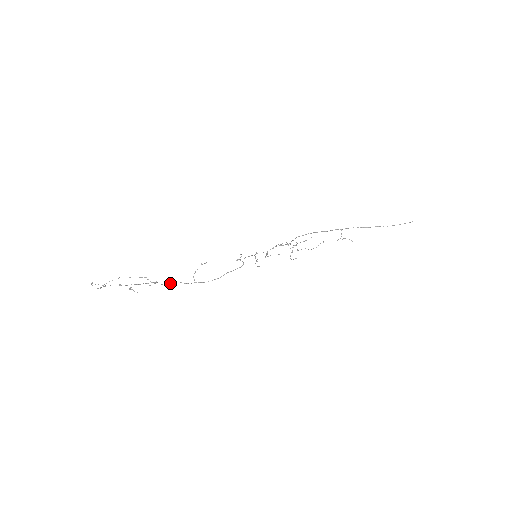
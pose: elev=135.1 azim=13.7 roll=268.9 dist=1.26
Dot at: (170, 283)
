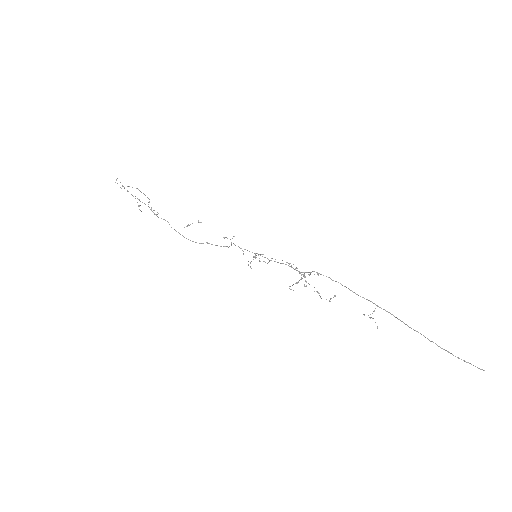
Dot at: occluded
